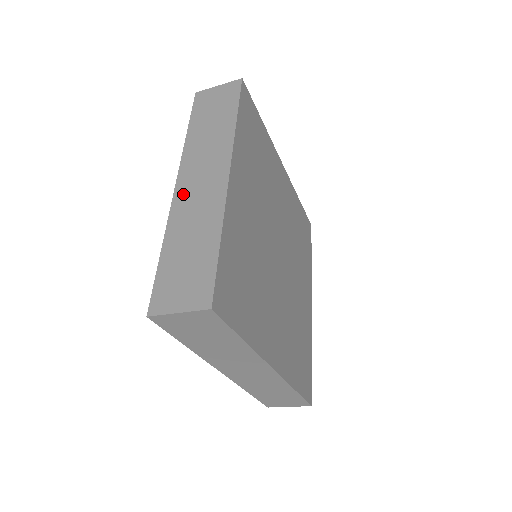
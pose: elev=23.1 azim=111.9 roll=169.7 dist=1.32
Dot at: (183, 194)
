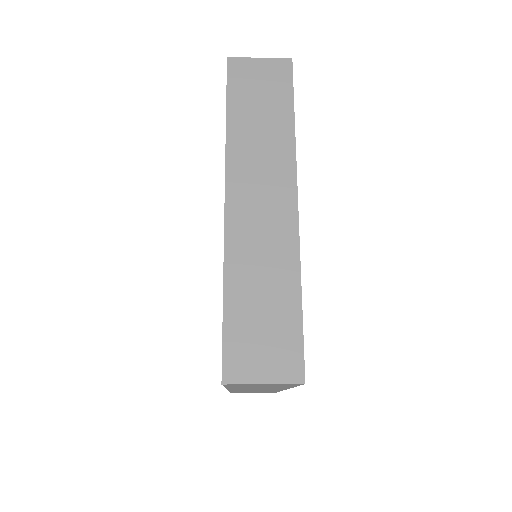
Dot at: (239, 217)
